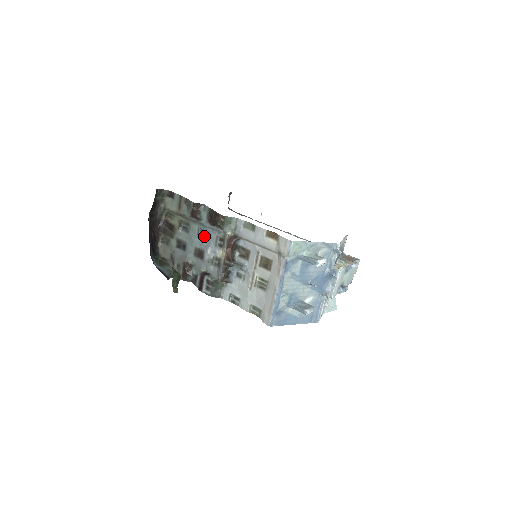
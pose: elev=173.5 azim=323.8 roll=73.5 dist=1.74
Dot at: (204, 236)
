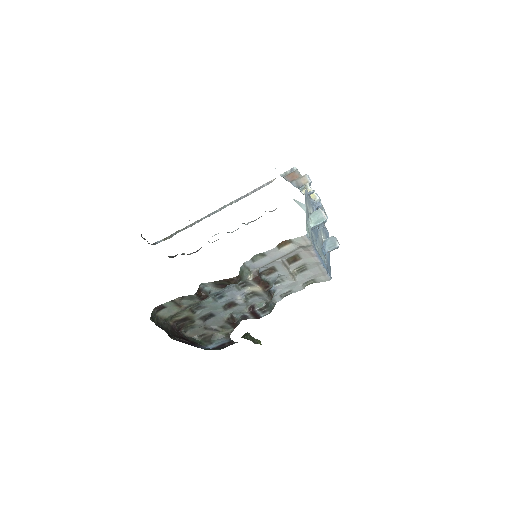
Dot at: (222, 296)
